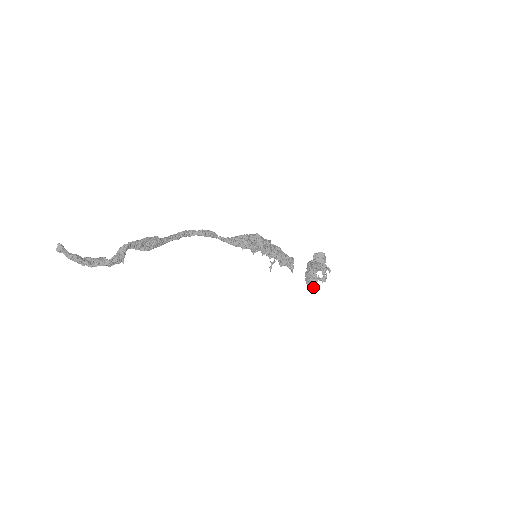
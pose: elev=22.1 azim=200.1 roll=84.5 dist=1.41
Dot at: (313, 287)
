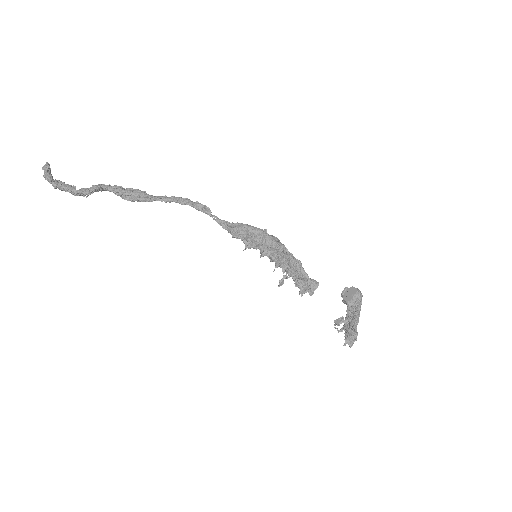
Dot at: (351, 341)
